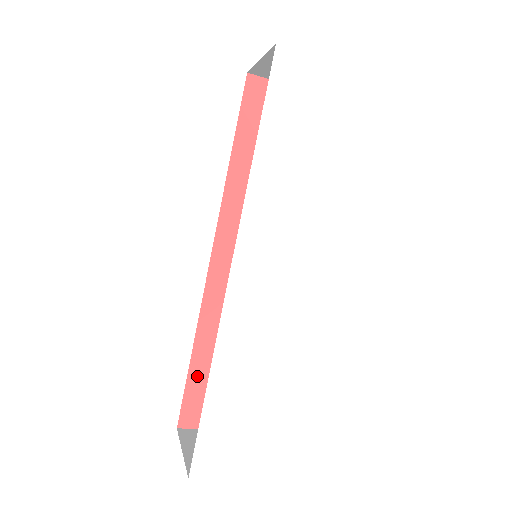
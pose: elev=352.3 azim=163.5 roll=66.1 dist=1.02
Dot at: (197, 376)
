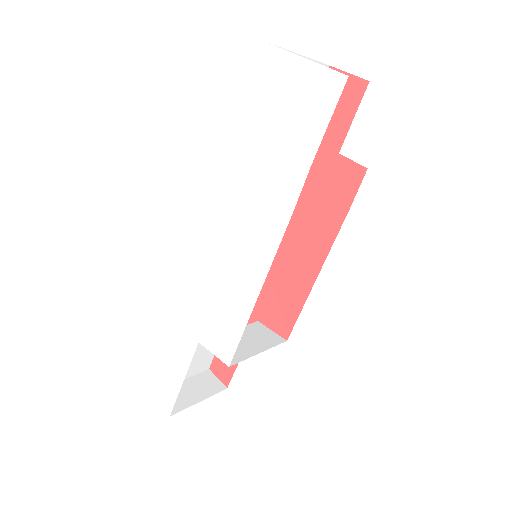
Dot at: occluded
